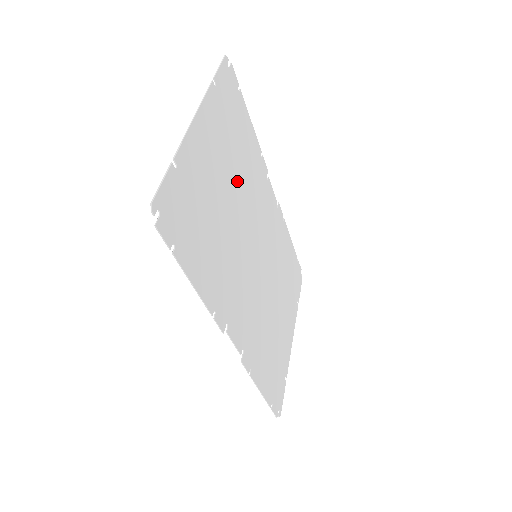
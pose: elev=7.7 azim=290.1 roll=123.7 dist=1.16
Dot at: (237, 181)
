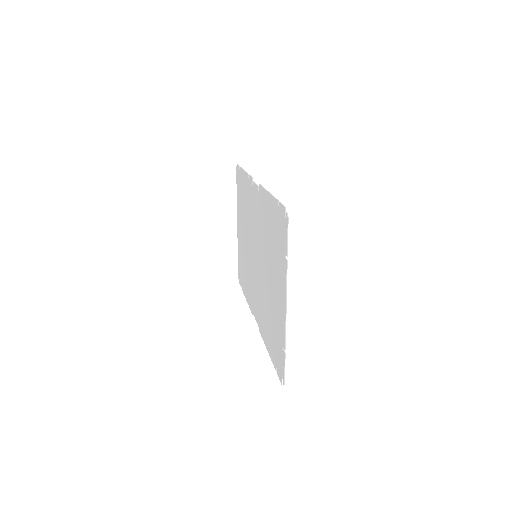
Dot at: (269, 259)
